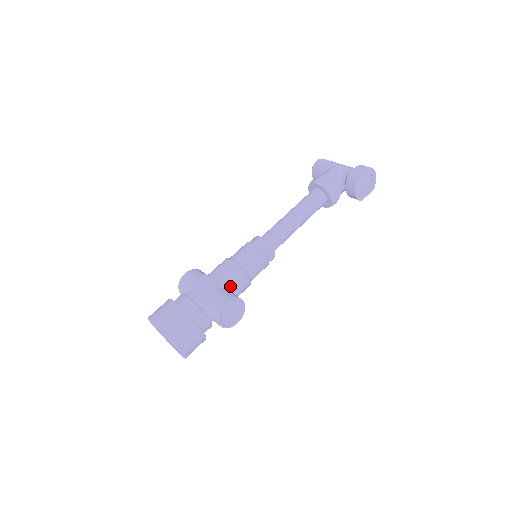
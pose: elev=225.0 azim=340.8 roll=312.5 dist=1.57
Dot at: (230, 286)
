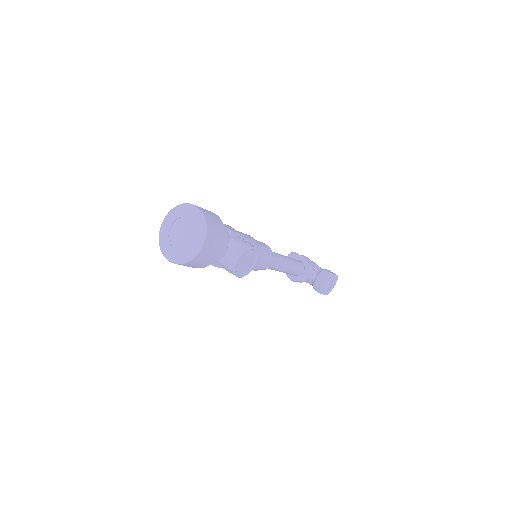
Dot at: occluded
